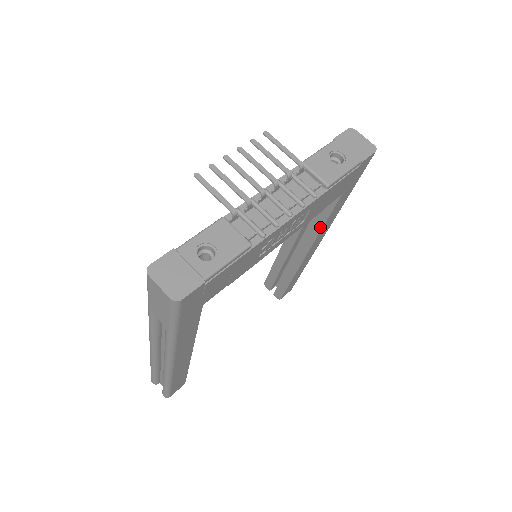
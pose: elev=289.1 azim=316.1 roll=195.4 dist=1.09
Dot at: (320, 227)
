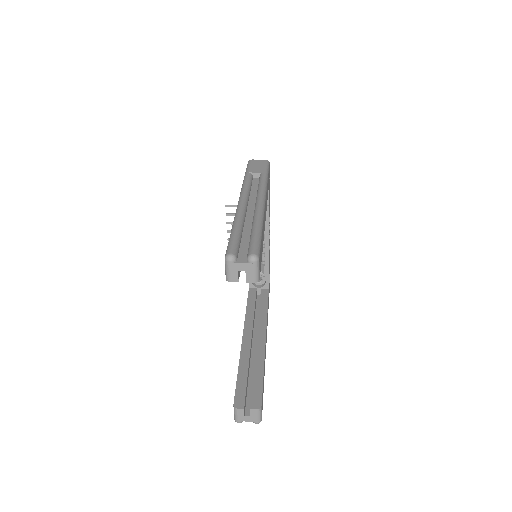
Dot at: (266, 310)
